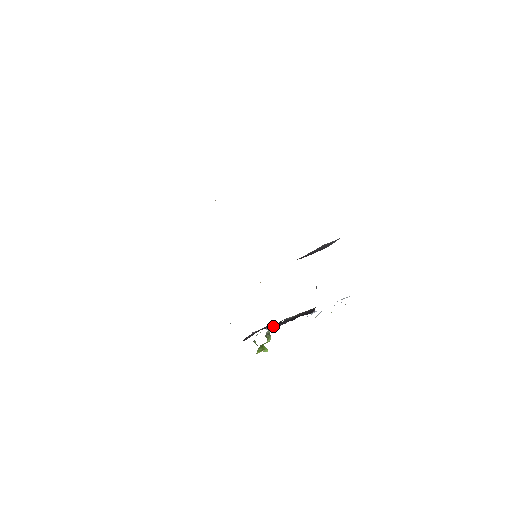
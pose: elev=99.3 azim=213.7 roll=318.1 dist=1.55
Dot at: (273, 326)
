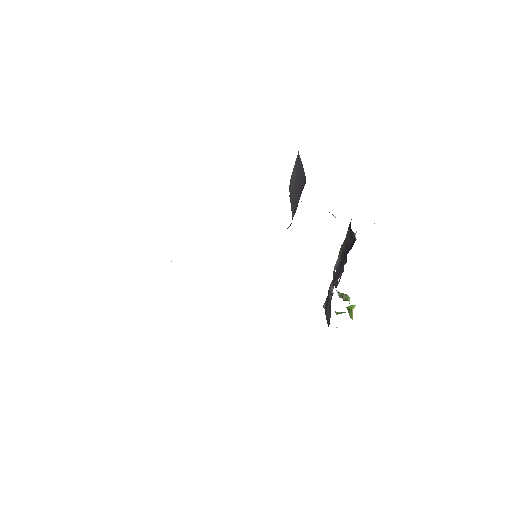
Dot at: (335, 285)
